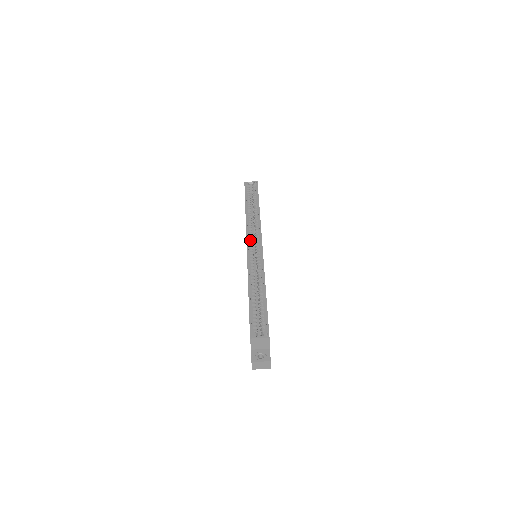
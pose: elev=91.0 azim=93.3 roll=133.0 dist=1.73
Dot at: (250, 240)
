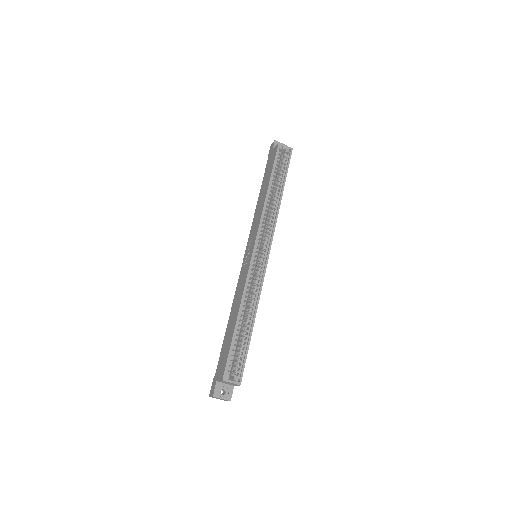
Dot at: occluded
